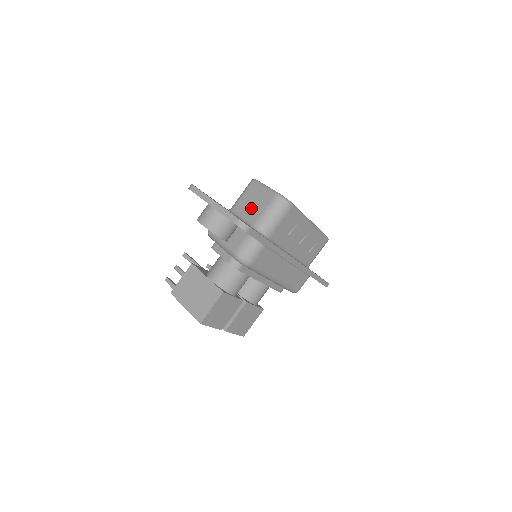
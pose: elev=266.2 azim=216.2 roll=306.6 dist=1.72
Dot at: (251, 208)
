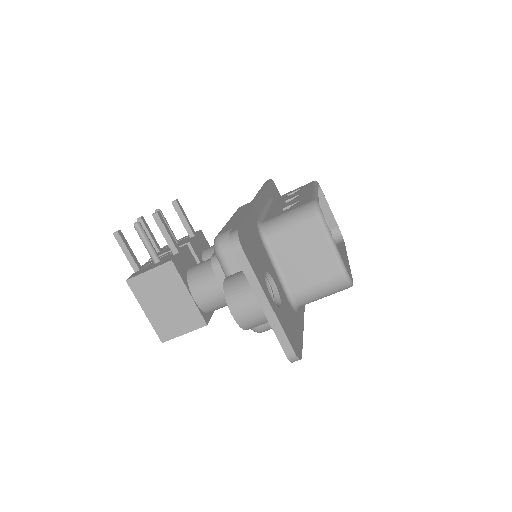
Dot at: (298, 264)
